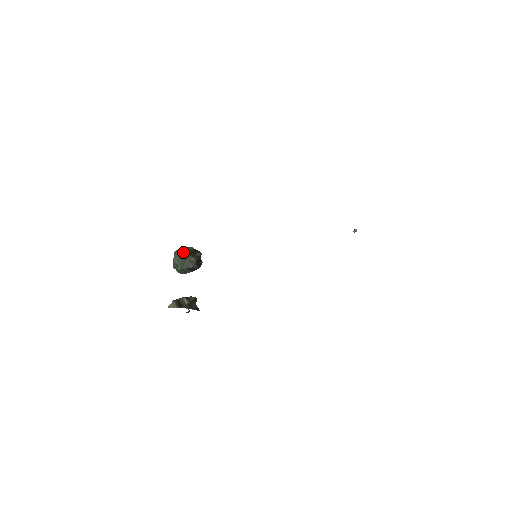
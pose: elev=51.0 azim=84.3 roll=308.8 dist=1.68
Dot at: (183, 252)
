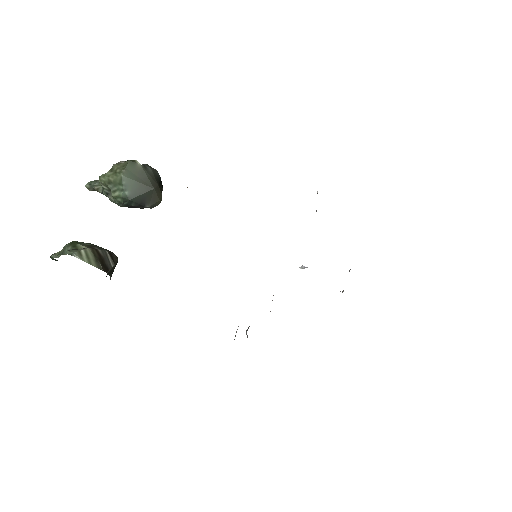
Dot at: (149, 173)
